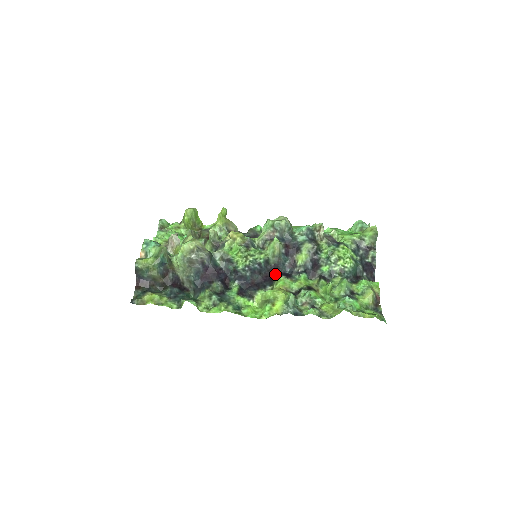
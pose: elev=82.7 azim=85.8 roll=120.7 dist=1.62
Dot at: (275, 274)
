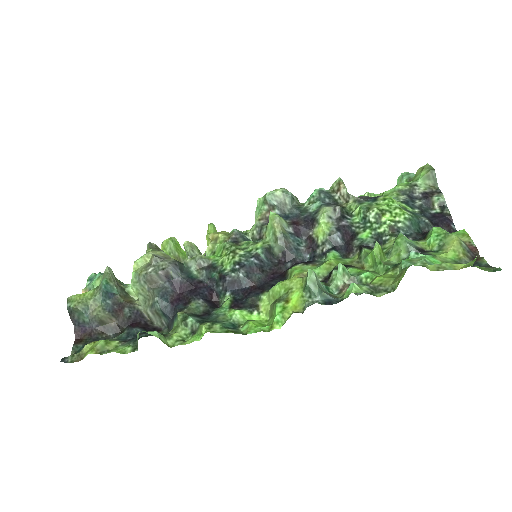
Dot at: (287, 267)
